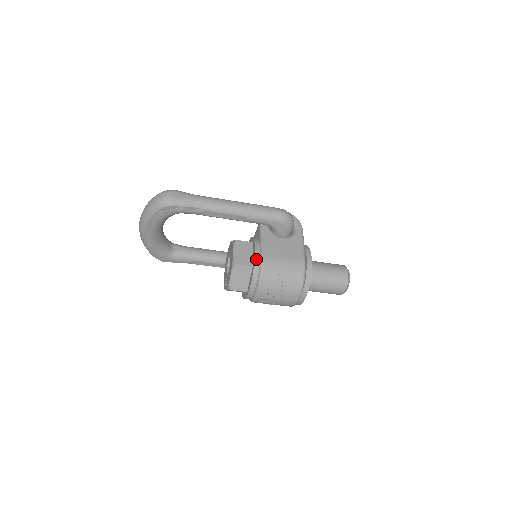
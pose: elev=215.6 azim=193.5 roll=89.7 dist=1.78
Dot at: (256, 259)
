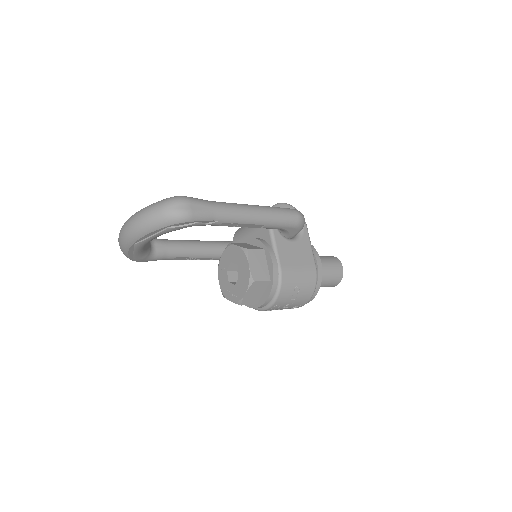
Dot at: (275, 273)
